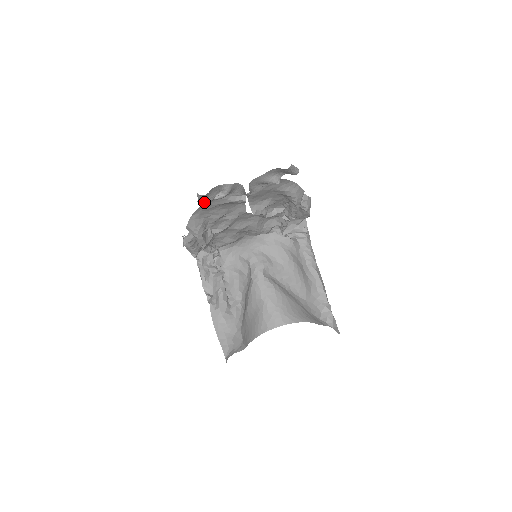
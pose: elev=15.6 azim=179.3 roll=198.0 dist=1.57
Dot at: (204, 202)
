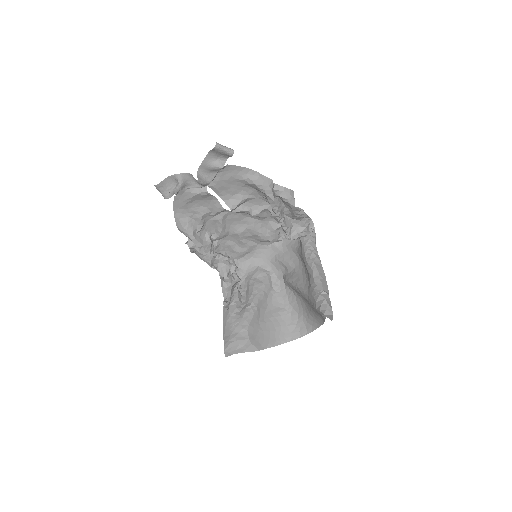
Dot at: (165, 194)
